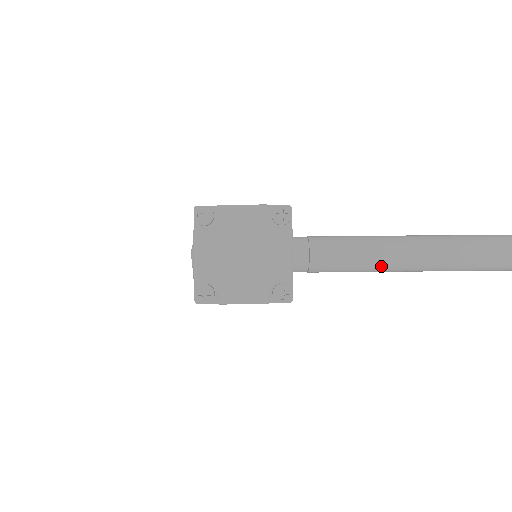
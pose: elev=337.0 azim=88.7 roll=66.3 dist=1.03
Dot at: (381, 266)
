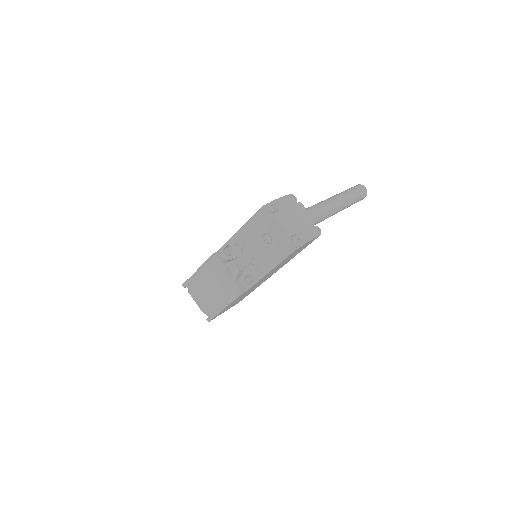
Dot at: (325, 215)
